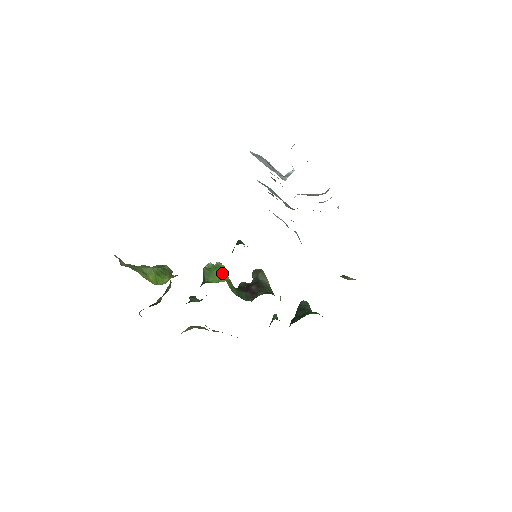
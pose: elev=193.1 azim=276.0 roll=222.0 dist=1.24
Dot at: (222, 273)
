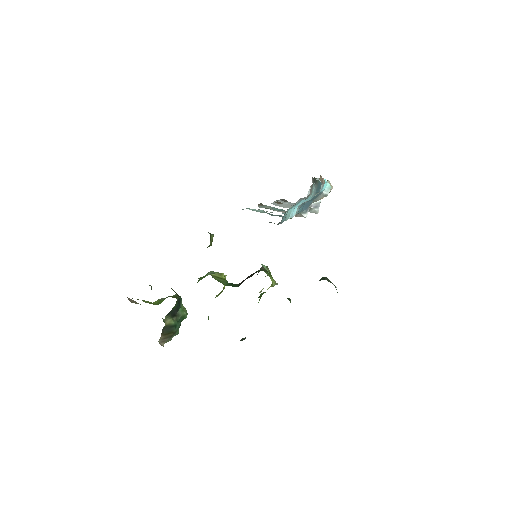
Dot at: (211, 273)
